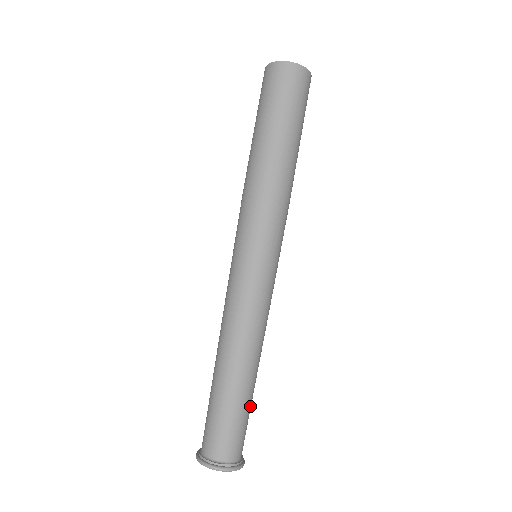
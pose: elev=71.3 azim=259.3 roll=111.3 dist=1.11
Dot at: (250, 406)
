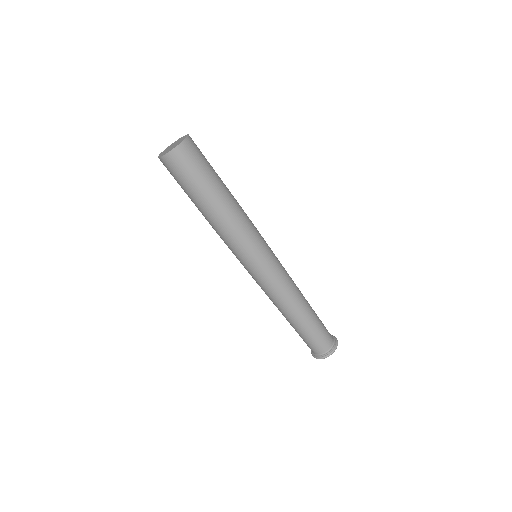
Dot at: (318, 321)
